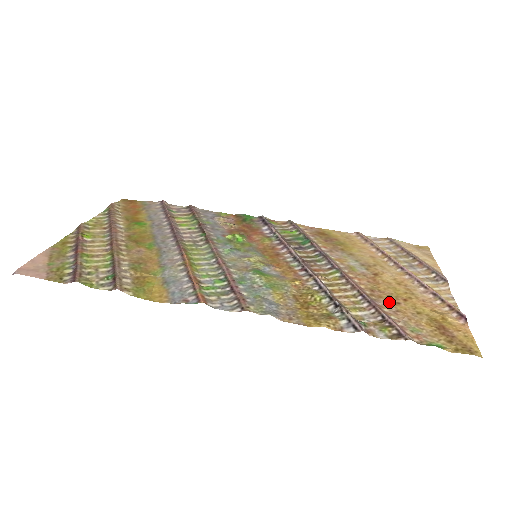
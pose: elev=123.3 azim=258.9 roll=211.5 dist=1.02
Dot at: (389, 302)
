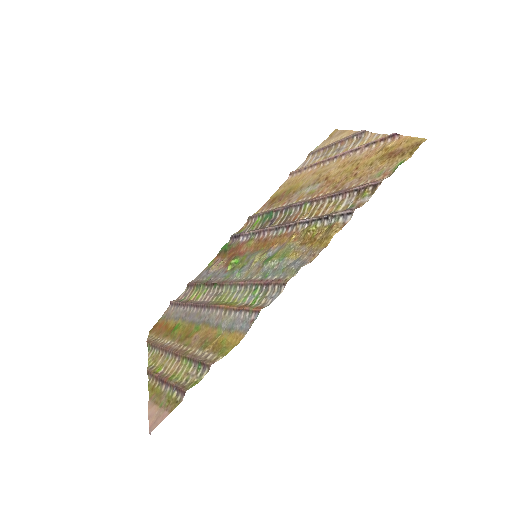
Dot at: (350, 180)
